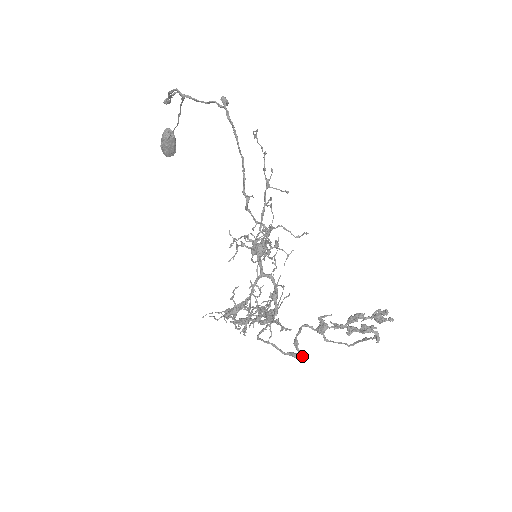
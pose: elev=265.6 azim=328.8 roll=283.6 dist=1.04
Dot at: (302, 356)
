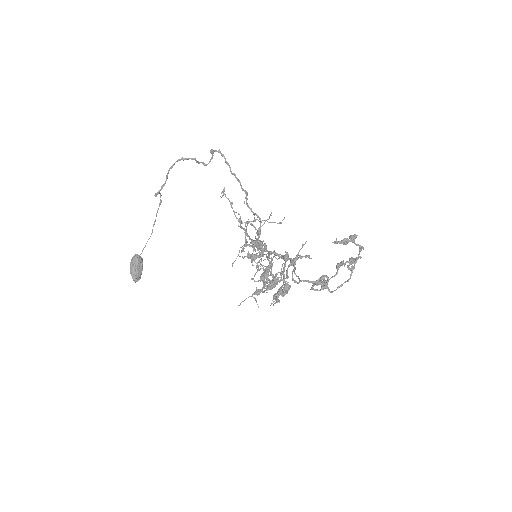
Dot at: (328, 278)
